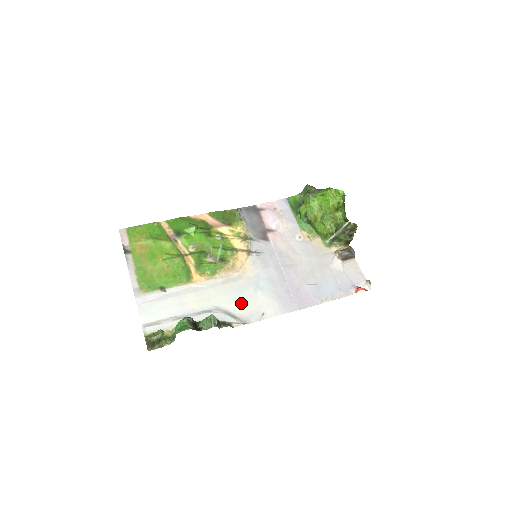
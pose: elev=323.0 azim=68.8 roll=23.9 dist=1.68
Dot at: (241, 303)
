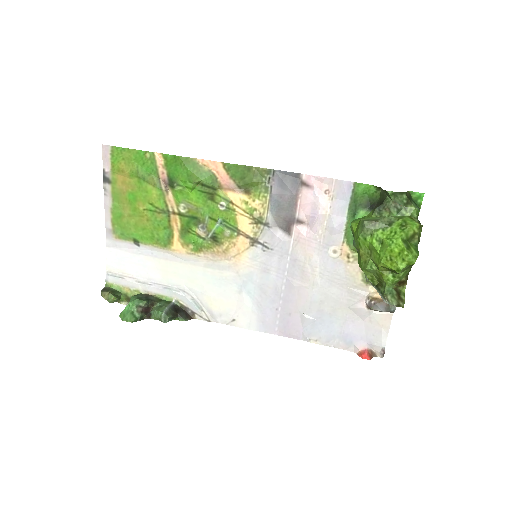
Dot at: (215, 298)
